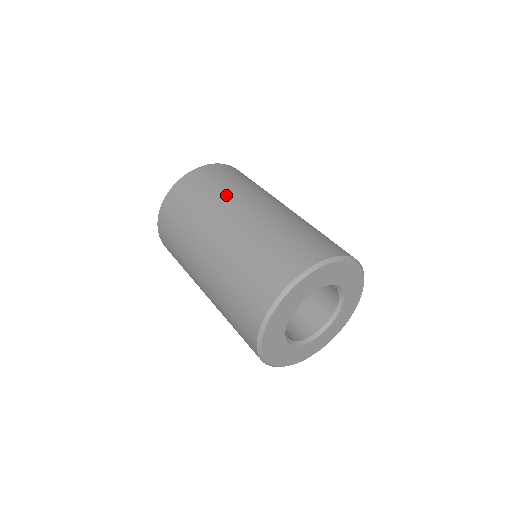
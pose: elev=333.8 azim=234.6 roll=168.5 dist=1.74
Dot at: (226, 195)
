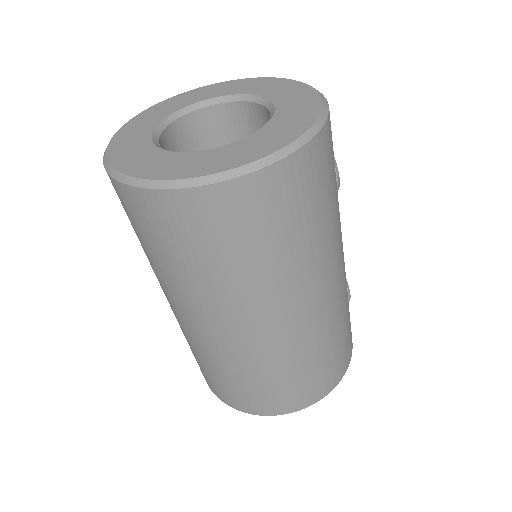
Dot at: (234, 289)
